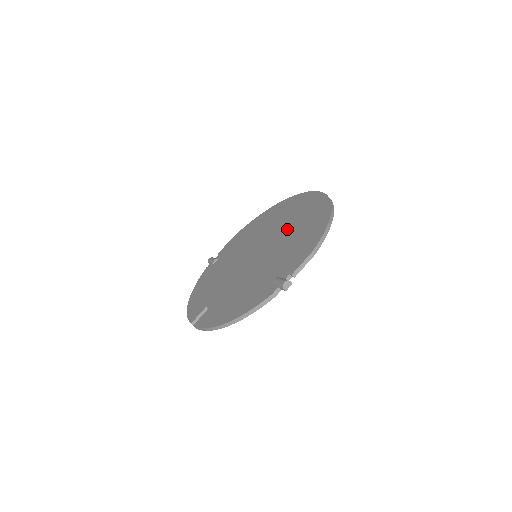
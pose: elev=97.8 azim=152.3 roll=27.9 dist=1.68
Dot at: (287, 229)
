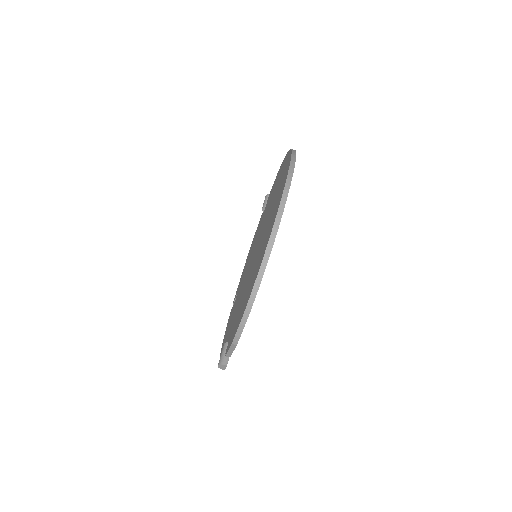
Dot at: (260, 247)
